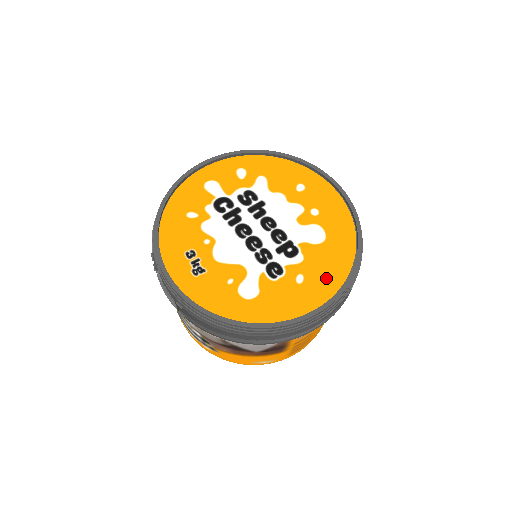
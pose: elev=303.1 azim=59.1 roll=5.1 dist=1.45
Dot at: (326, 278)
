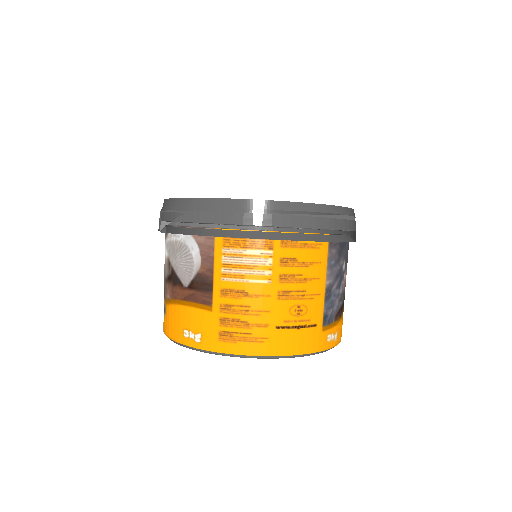
Dot at: occluded
